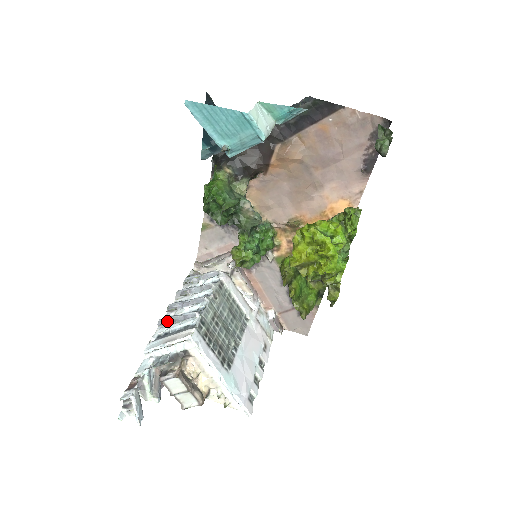
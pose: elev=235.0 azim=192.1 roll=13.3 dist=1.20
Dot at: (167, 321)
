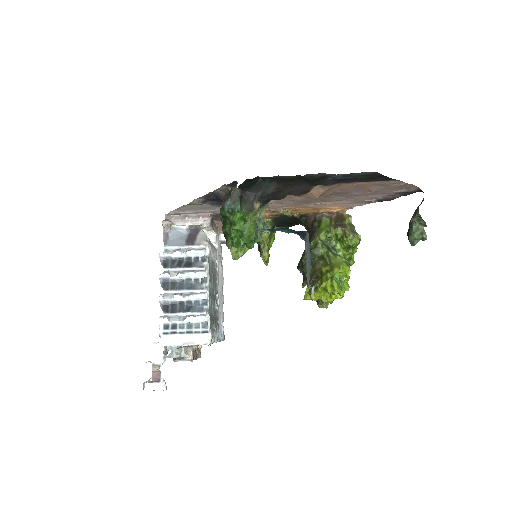
Dot at: (174, 318)
